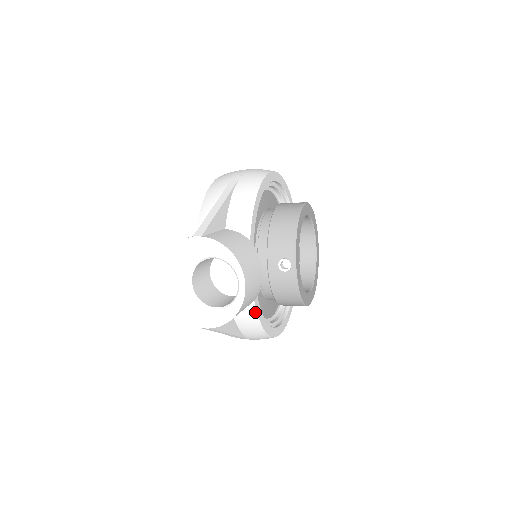
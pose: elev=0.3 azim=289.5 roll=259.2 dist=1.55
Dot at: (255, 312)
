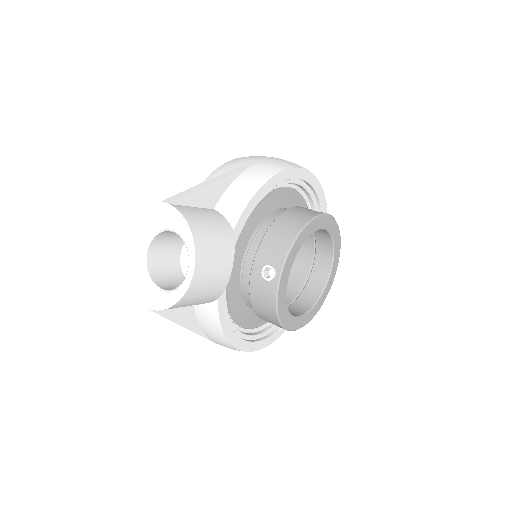
Dot at: (217, 313)
